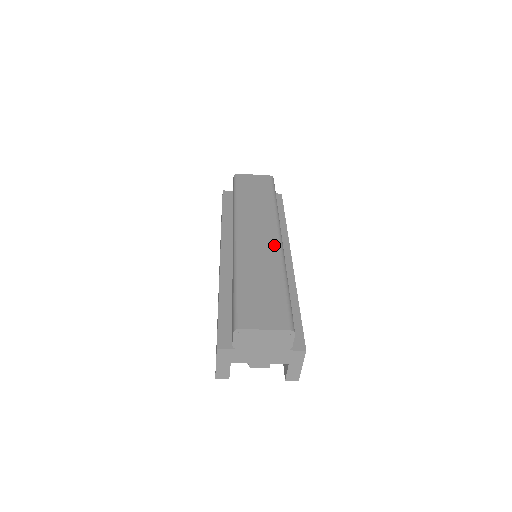
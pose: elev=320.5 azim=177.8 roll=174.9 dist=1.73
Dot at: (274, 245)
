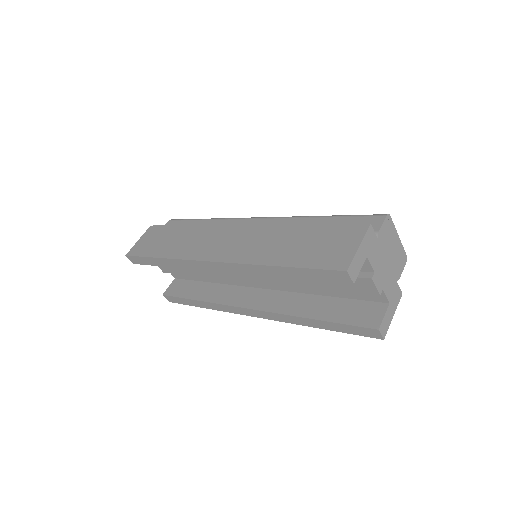
Dot at: occluded
